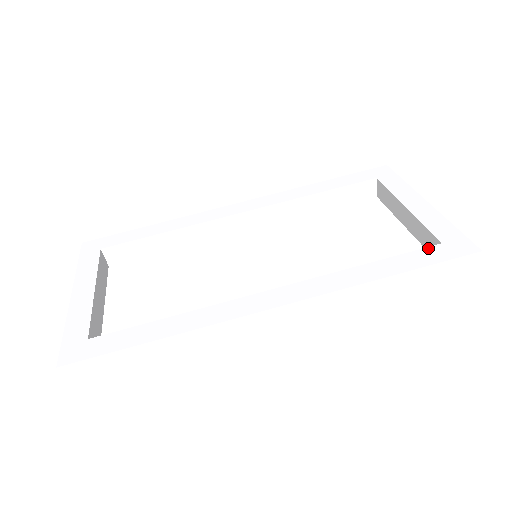
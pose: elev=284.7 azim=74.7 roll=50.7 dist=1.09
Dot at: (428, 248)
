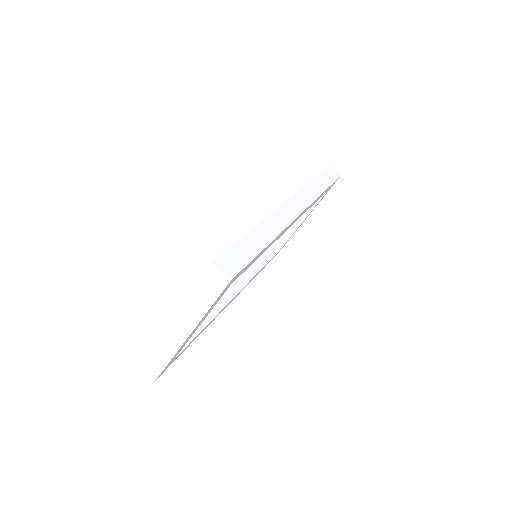
Dot at: occluded
